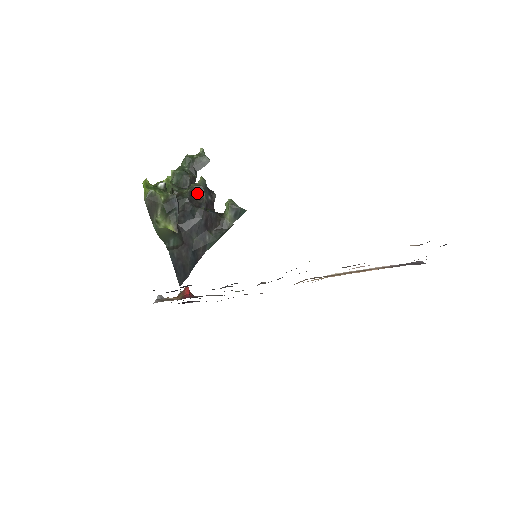
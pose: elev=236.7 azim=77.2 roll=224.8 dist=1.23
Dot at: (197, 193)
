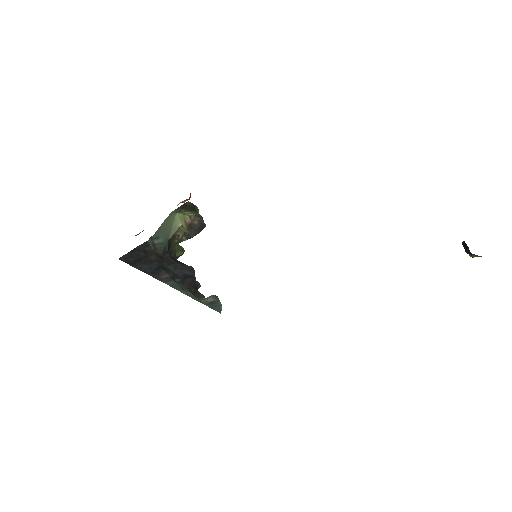
Dot at: occluded
